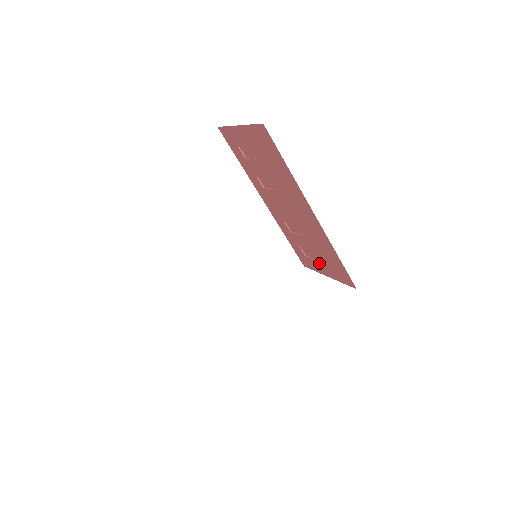
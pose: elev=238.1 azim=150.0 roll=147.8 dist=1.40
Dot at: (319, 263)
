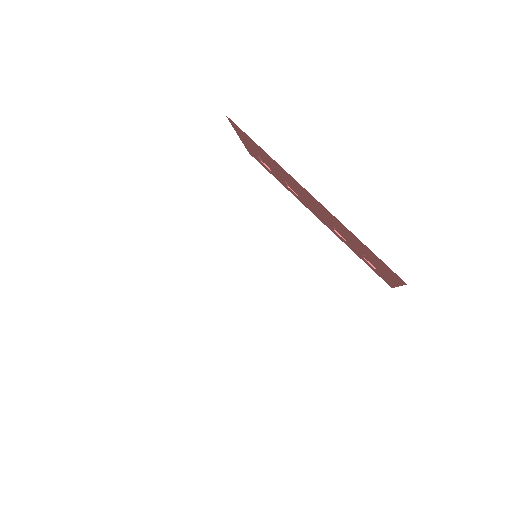
Dot at: (380, 269)
